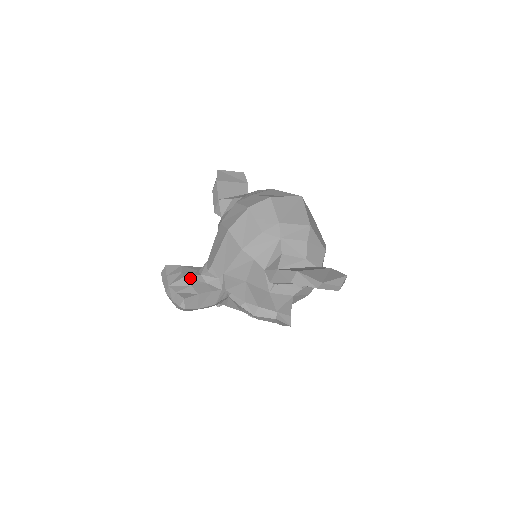
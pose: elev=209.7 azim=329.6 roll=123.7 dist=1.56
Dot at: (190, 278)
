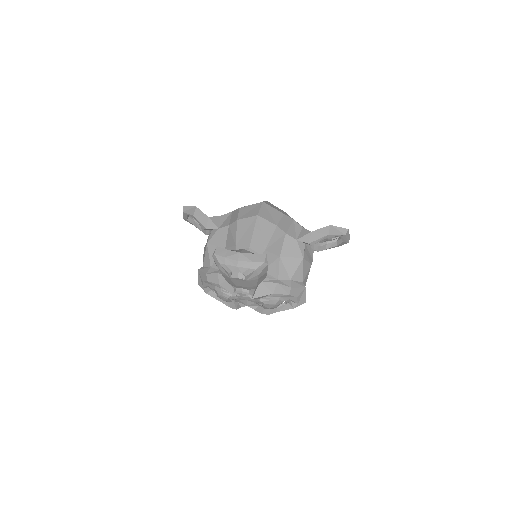
Dot at: occluded
